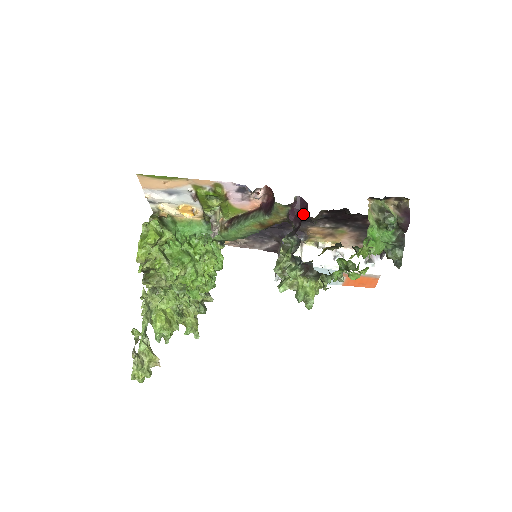
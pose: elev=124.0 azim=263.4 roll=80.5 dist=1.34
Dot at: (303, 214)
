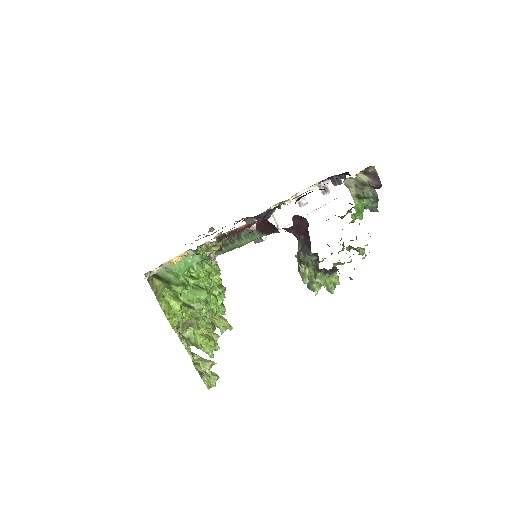
Dot at: (306, 229)
